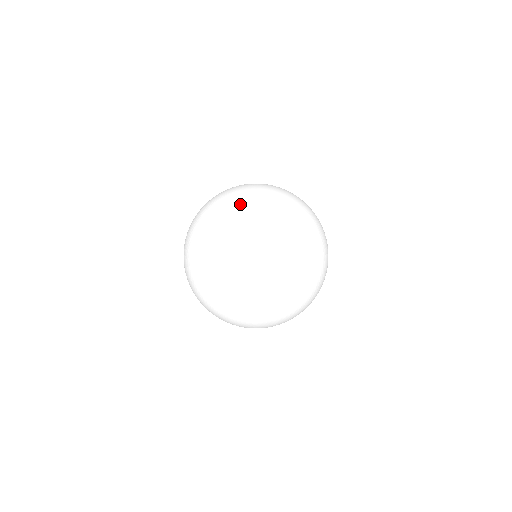
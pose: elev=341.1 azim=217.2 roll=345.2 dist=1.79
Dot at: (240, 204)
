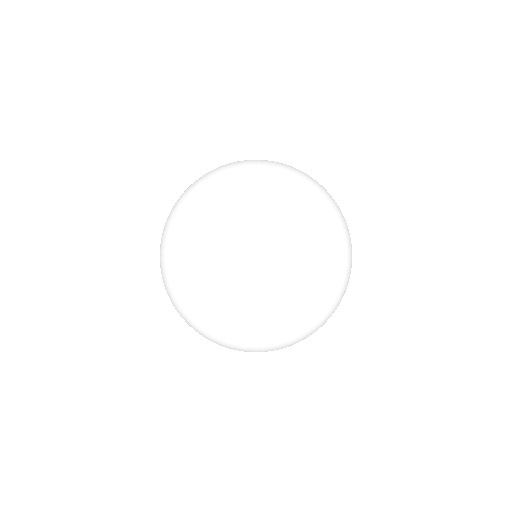
Dot at: (224, 240)
